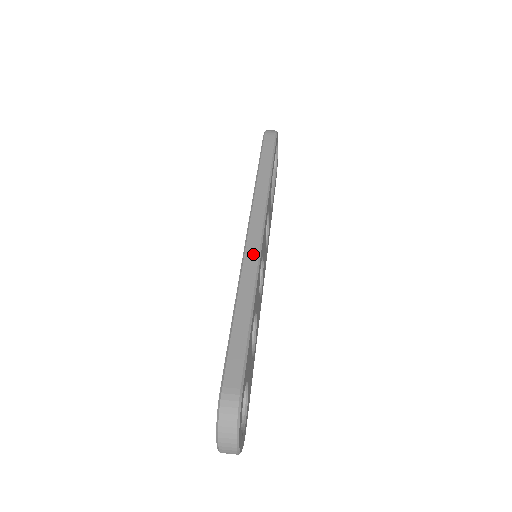
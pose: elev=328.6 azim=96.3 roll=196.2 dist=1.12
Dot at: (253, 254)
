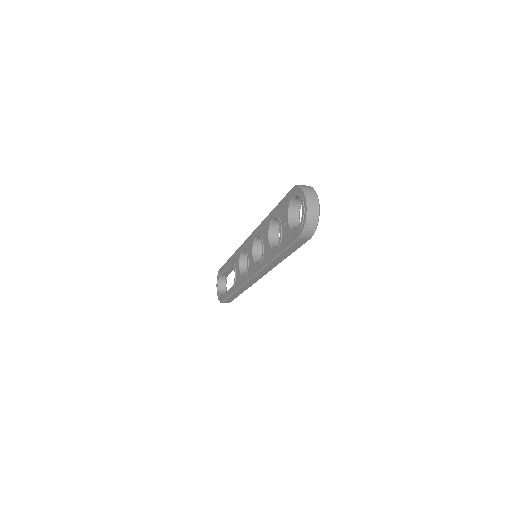
Dot at: occluded
